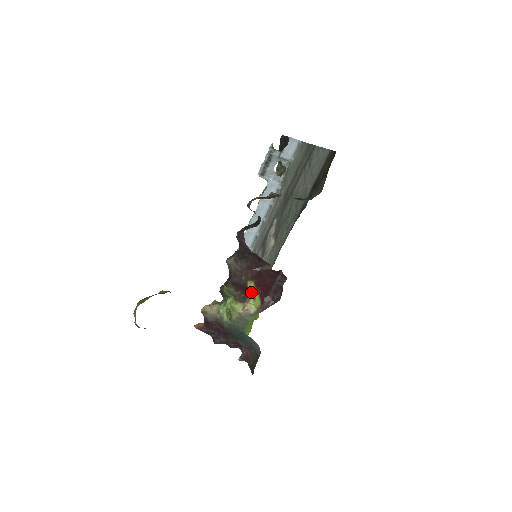
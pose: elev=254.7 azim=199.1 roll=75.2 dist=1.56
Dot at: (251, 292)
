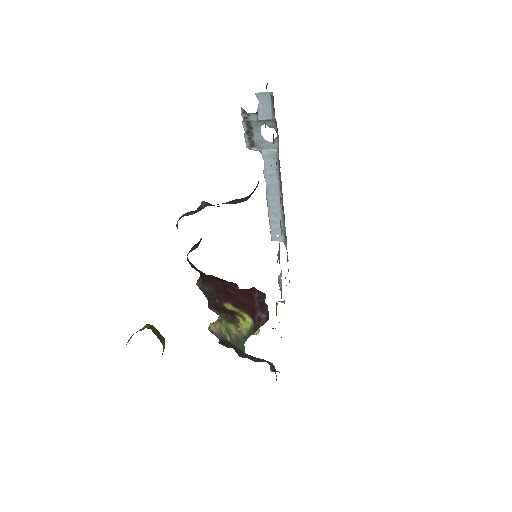
Dot at: (236, 312)
